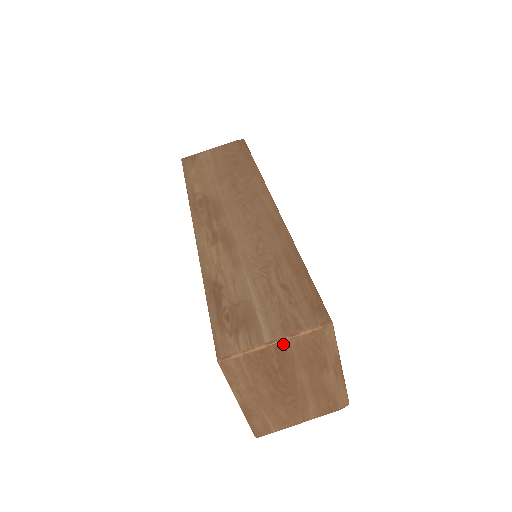
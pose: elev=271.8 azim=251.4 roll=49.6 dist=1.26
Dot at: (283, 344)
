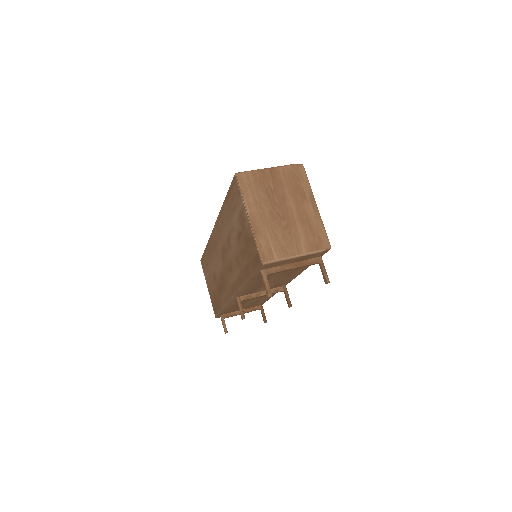
Dot at: (275, 170)
